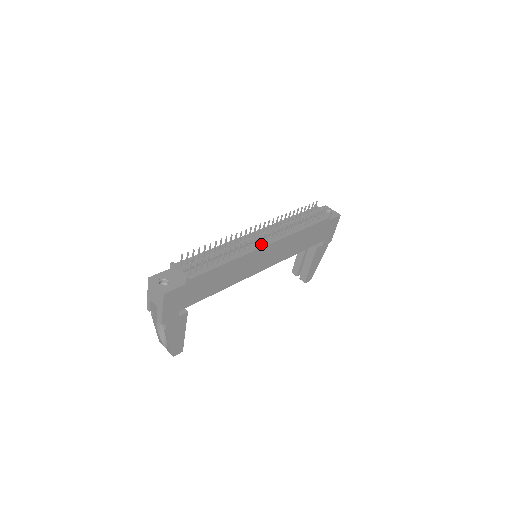
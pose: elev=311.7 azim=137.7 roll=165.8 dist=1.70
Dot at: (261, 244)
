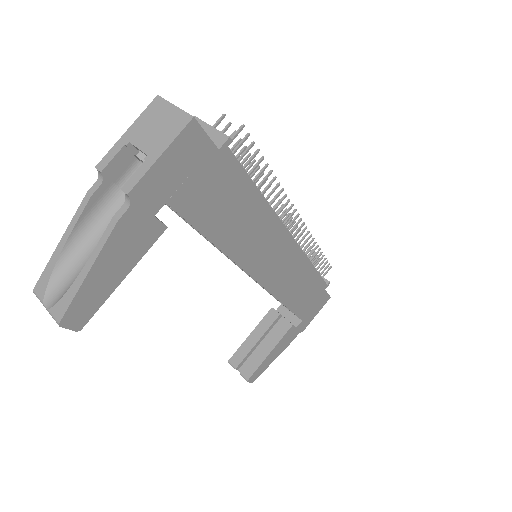
Dot at: occluded
